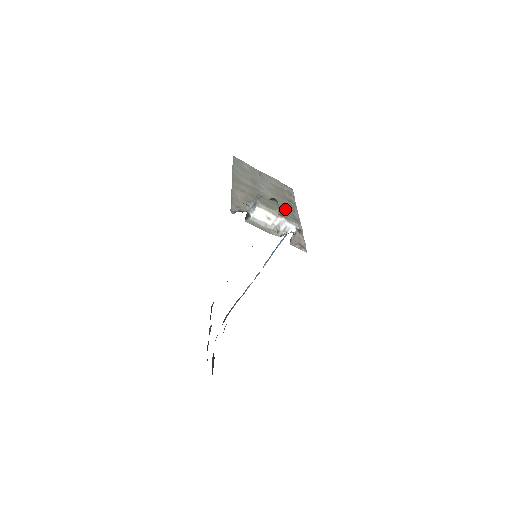
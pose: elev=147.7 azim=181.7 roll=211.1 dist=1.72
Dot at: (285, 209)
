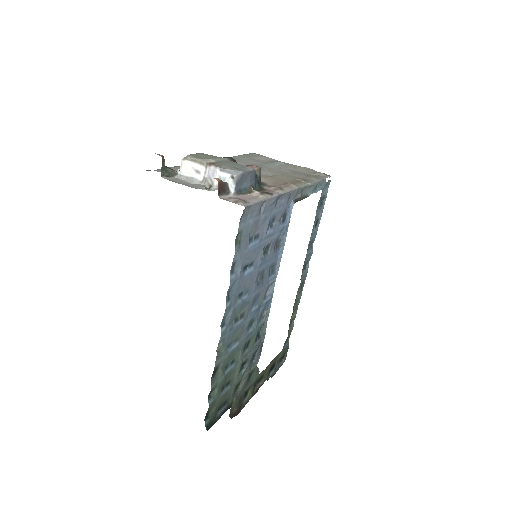
Dot at: (235, 163)
